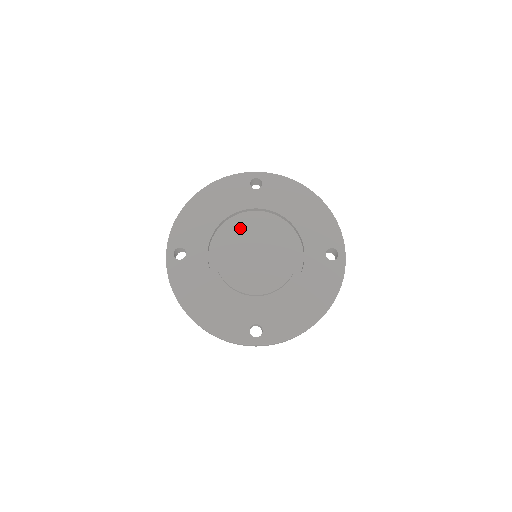
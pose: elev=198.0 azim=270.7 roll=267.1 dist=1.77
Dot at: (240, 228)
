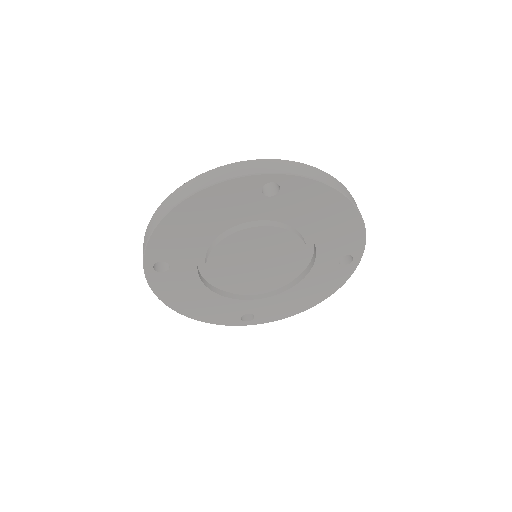
Dot at: (241, 241)
